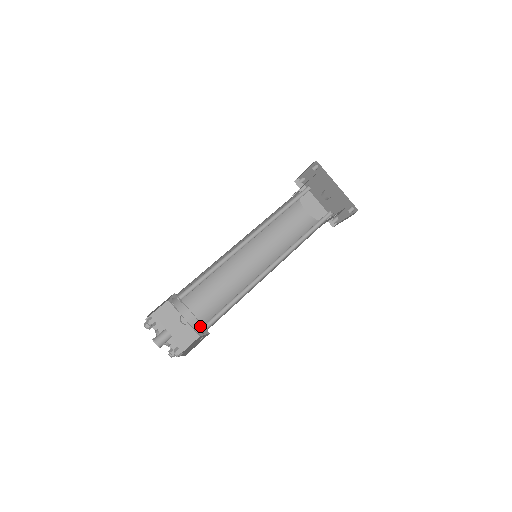
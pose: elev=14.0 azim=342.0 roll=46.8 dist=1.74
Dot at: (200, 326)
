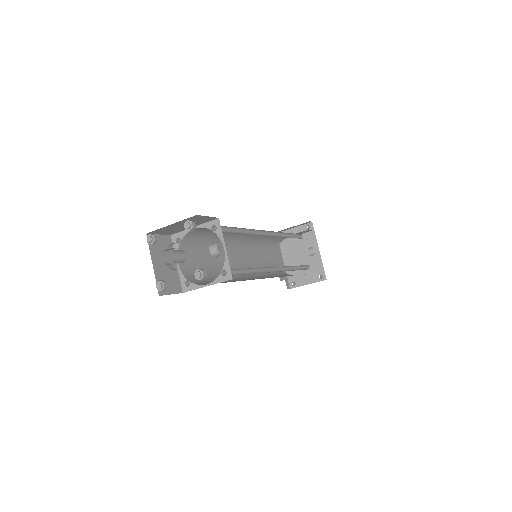
Dot at: (193, 280)
